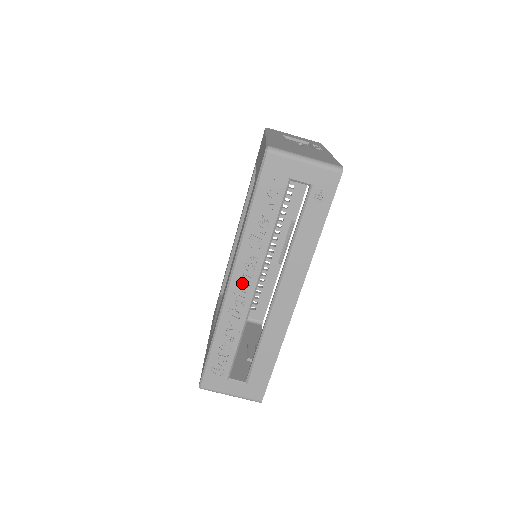
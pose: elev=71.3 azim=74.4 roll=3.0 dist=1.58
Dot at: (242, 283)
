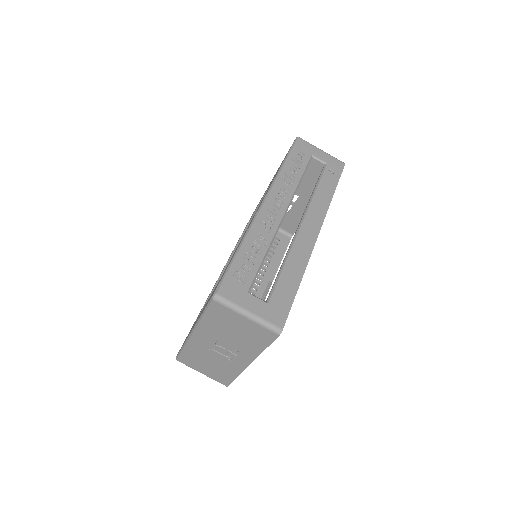
Dot at: (273, 207)
